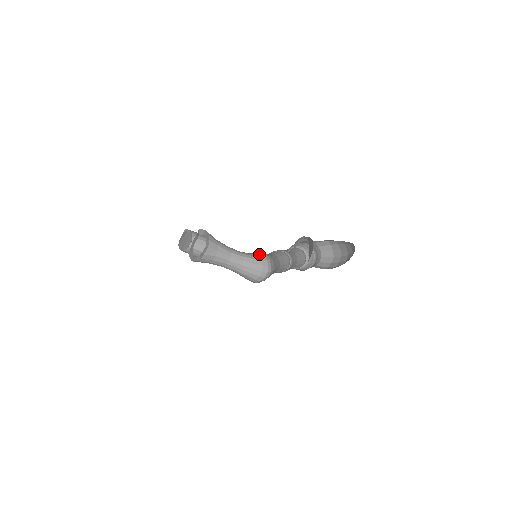
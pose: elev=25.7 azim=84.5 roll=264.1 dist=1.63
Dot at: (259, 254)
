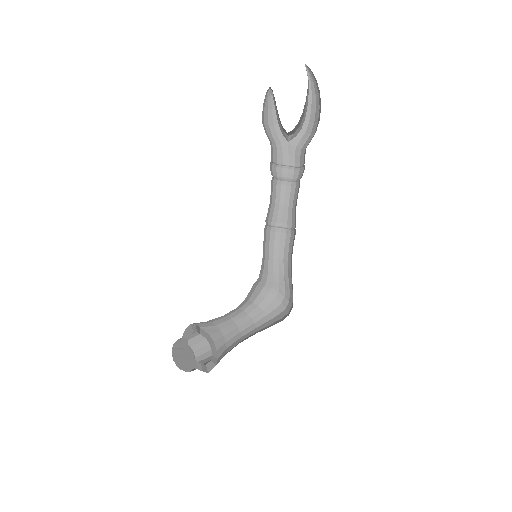
Dot at: (273, 302)
